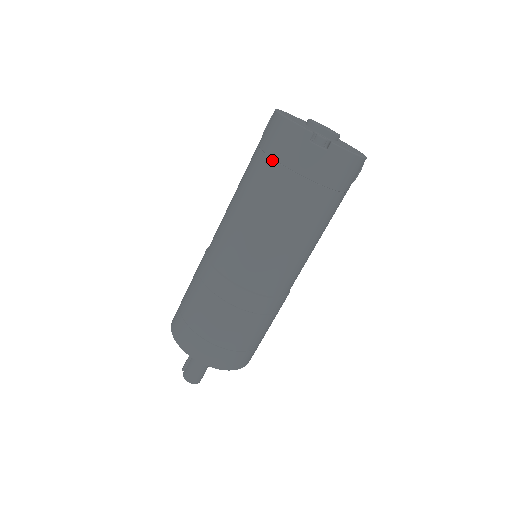
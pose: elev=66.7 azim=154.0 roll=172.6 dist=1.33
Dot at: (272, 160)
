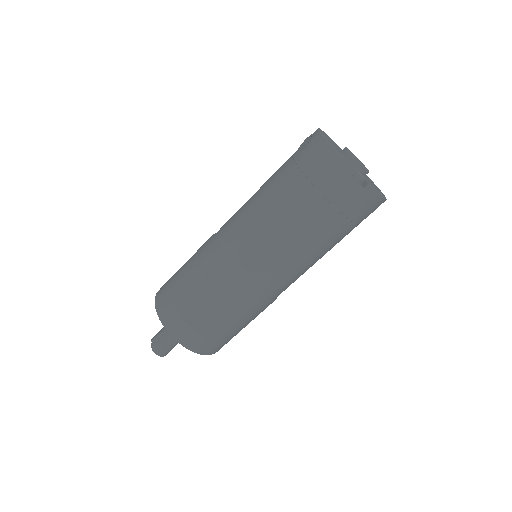
Dot at: (309, 182)
